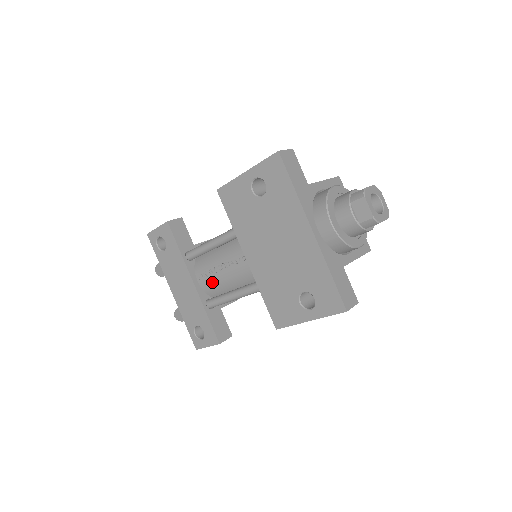
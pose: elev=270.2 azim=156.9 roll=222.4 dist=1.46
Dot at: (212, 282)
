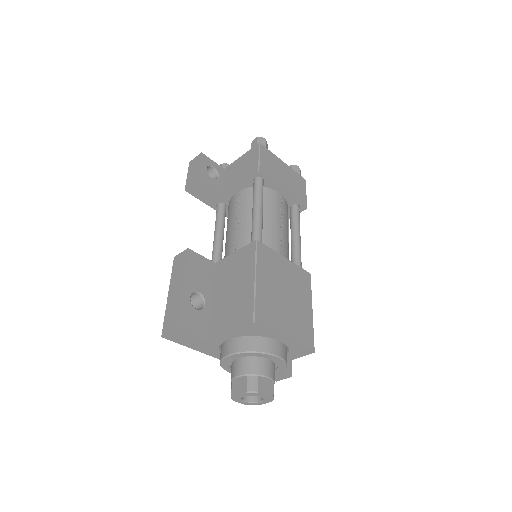
Dot at: occluded
